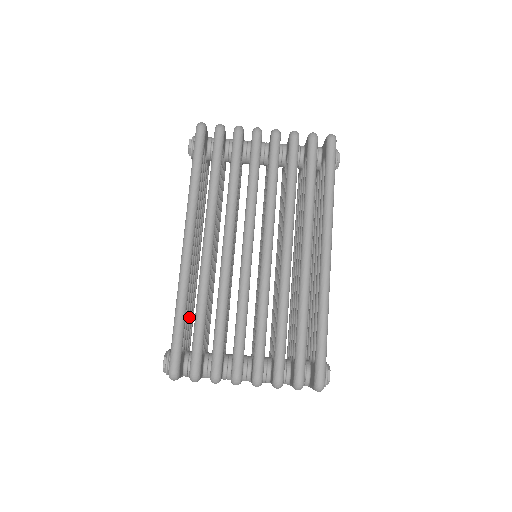
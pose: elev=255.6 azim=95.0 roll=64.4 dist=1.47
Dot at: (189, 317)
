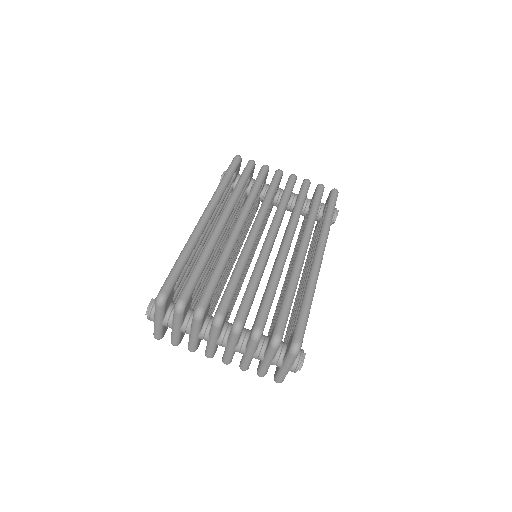
Dot at: occluded
